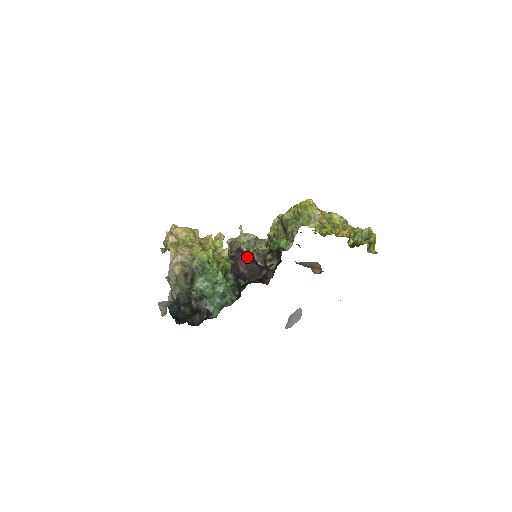
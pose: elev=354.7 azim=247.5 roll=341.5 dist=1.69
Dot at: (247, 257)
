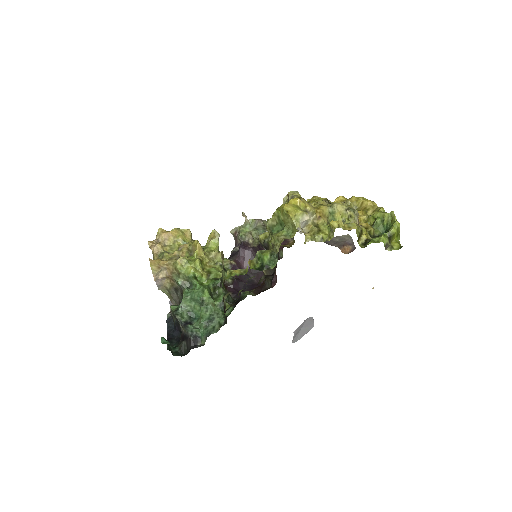
Dot at: (251, 252)
